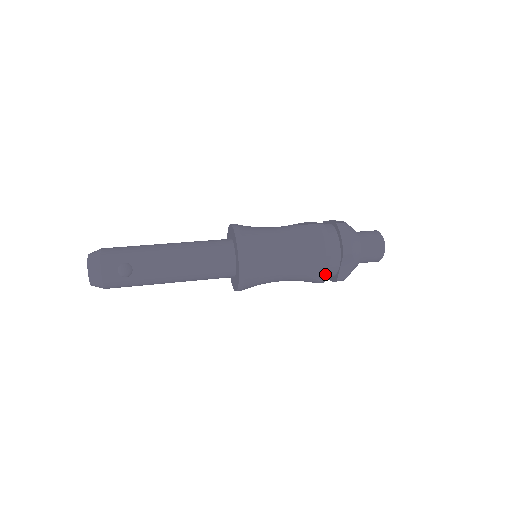
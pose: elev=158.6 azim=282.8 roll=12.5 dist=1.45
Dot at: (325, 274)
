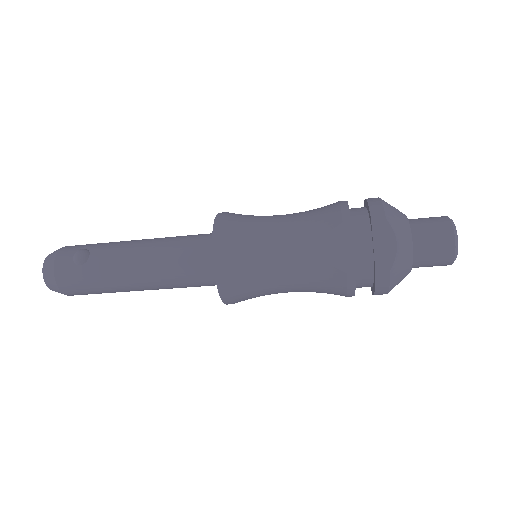
Dot at: (351, 258)
